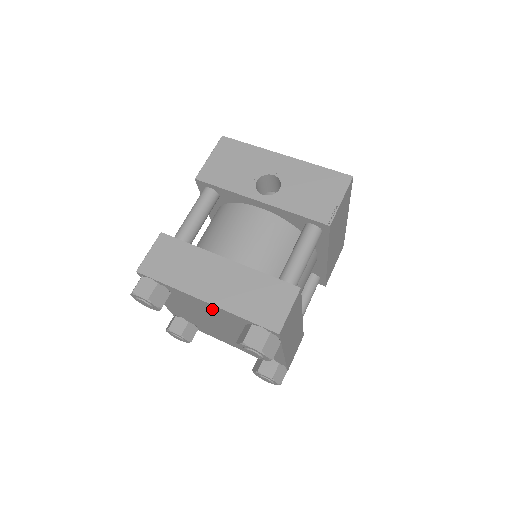
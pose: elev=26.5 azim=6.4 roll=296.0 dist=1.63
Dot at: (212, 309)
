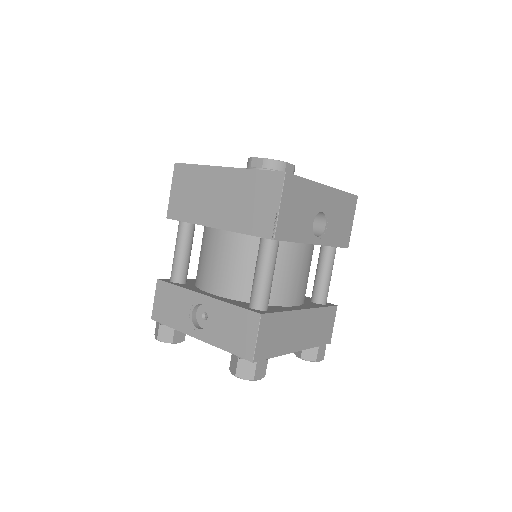
Dot at: occluded
